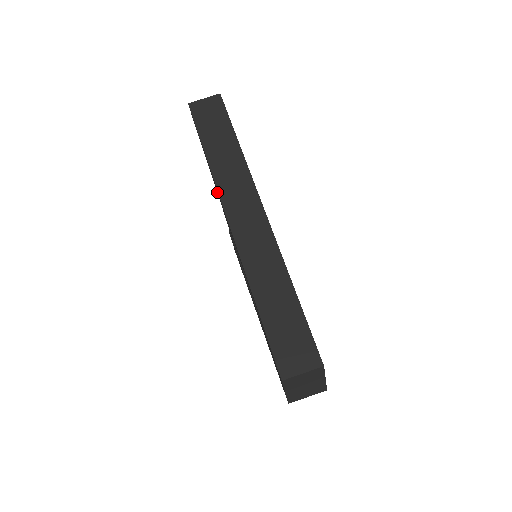
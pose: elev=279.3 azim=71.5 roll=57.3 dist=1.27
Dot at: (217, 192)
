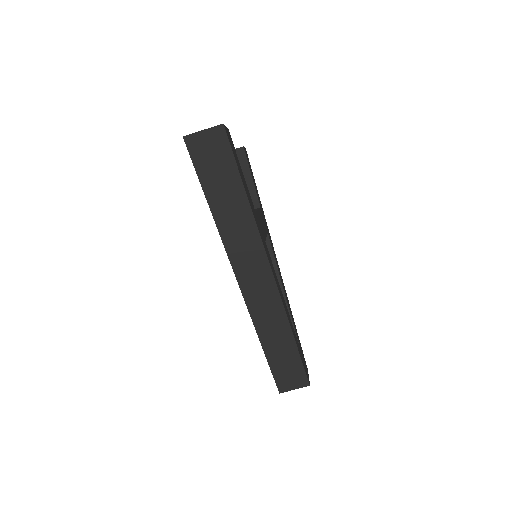
Dot at: occluded
